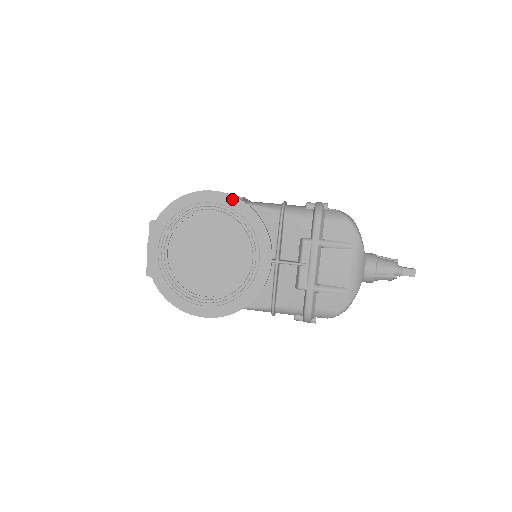
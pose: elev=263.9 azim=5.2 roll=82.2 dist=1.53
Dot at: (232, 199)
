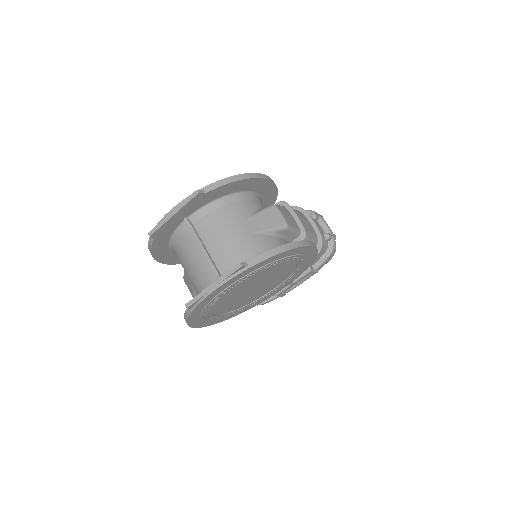
Dot at: (315, 252)
